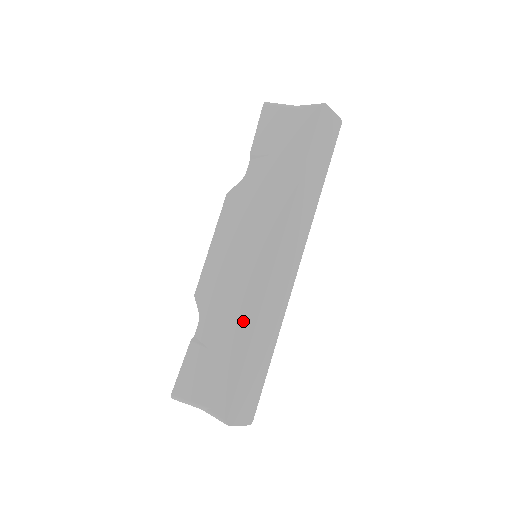
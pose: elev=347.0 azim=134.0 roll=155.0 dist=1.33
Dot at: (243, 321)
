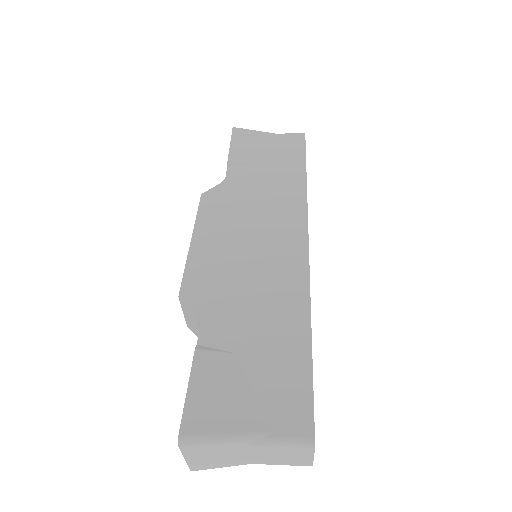
Dot at: (287, 306)
